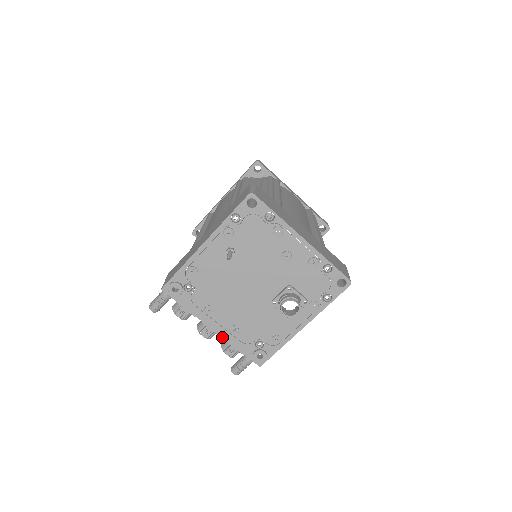
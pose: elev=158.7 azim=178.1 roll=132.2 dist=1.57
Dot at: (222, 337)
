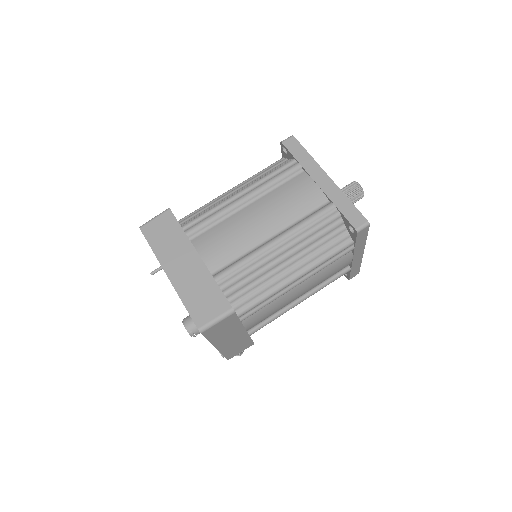
Dot at: occluded
